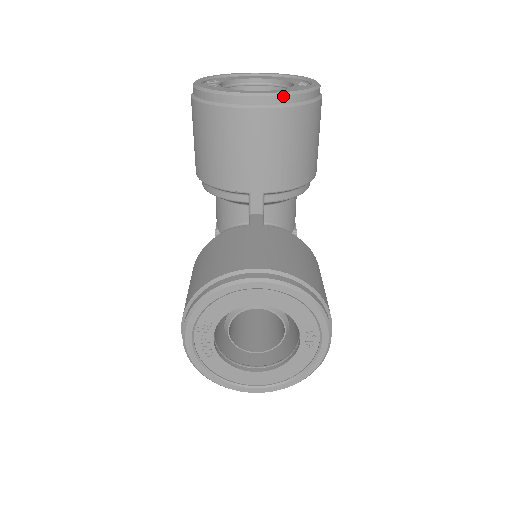
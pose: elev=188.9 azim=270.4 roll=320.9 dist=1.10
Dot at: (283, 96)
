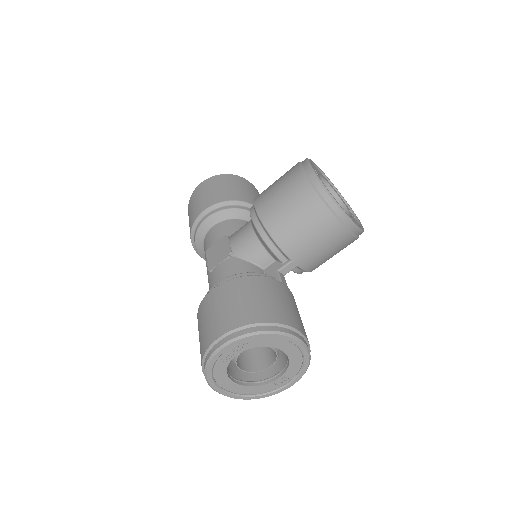
Dot at: occluded
